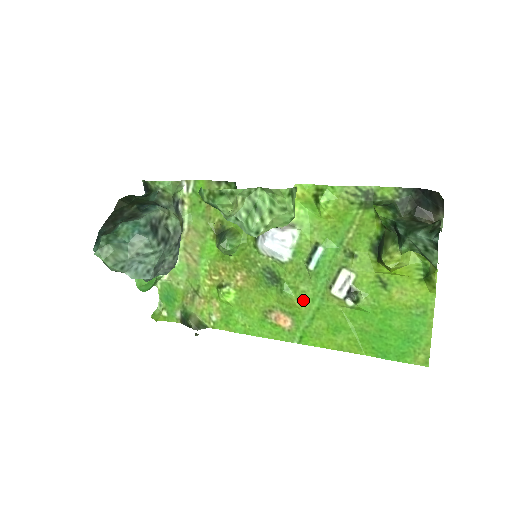
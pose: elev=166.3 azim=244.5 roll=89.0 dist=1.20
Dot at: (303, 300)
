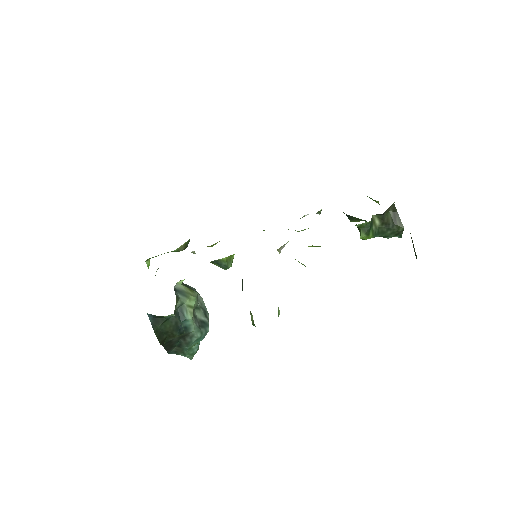
Dot at: occluded
